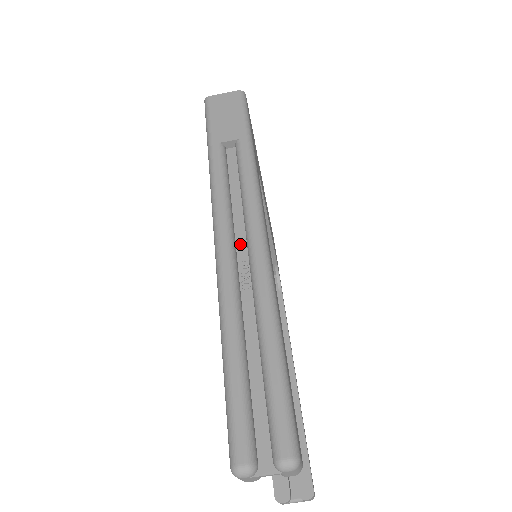
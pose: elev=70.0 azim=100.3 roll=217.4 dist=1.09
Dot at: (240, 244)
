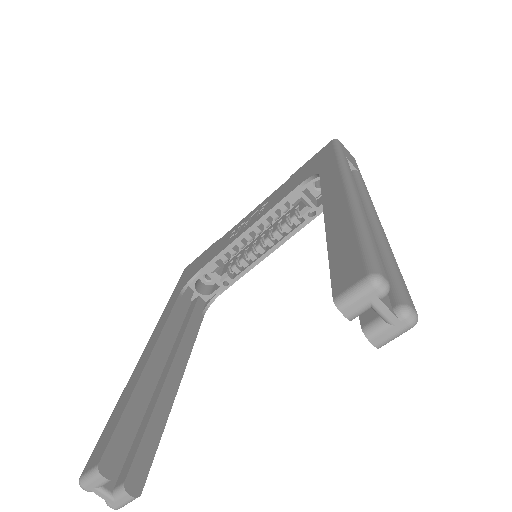
Dot at: occluded
